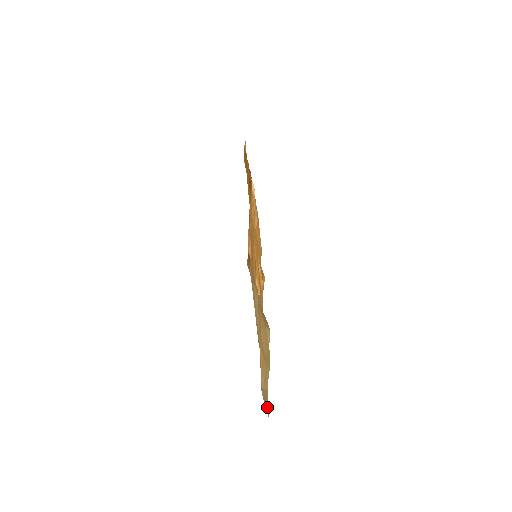
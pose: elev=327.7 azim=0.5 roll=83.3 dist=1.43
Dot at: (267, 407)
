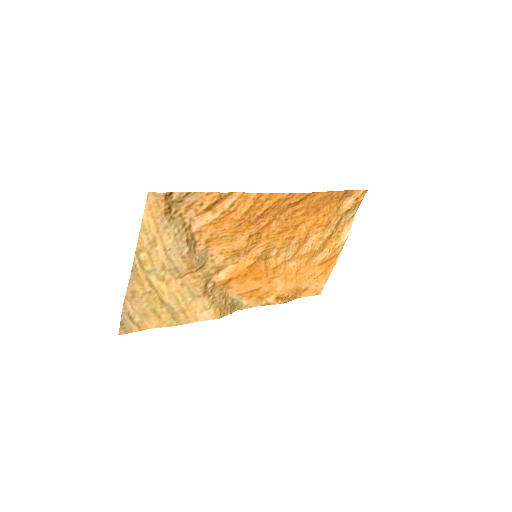
Dot at: (127, 329)
